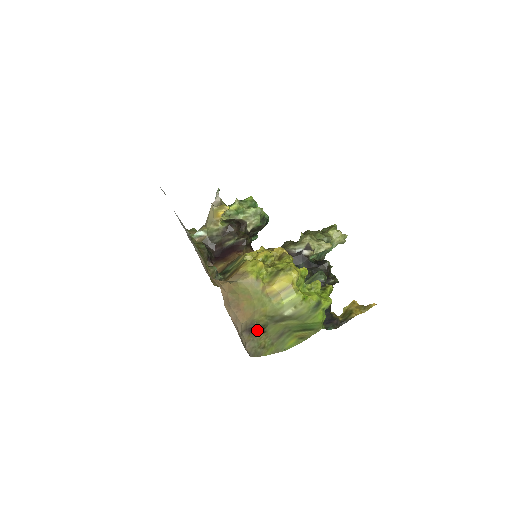
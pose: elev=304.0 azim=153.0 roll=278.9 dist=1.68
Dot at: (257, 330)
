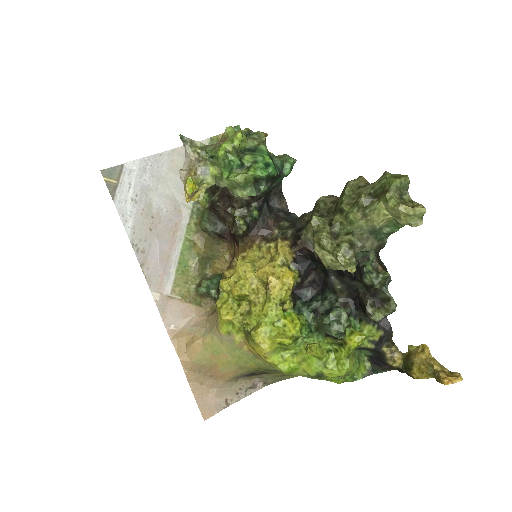
Dot at: (258, 373)
